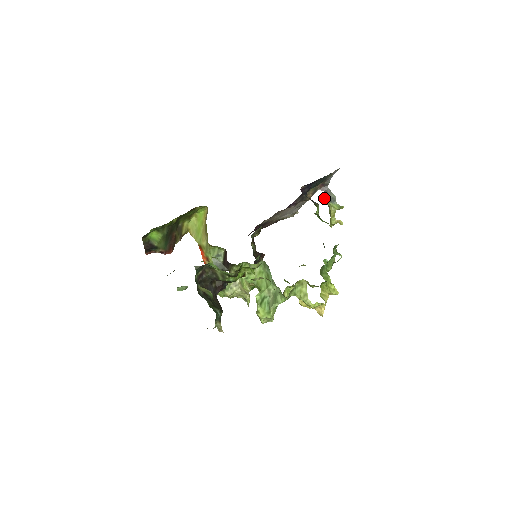
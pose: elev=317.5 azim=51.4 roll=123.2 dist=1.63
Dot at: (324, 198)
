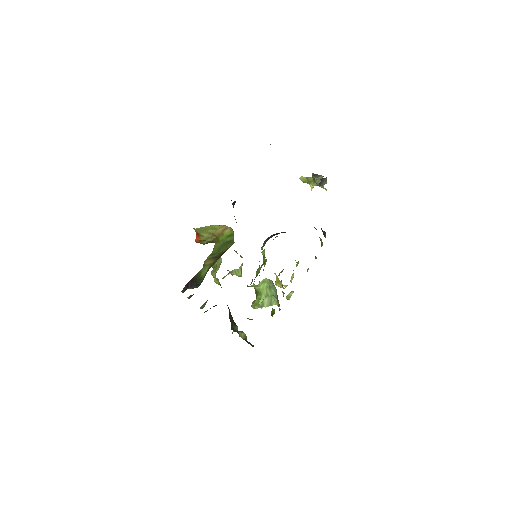
Dot at: (318, 185)
